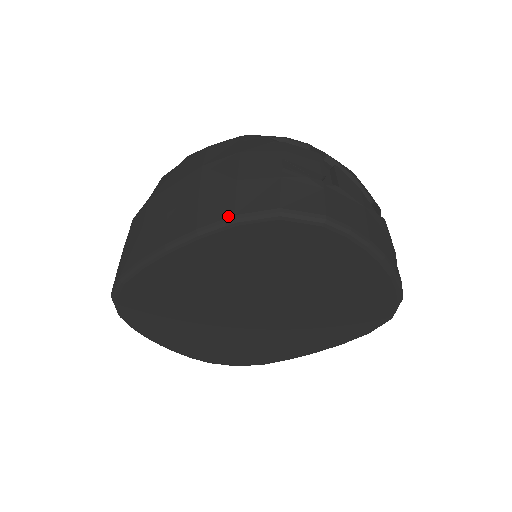
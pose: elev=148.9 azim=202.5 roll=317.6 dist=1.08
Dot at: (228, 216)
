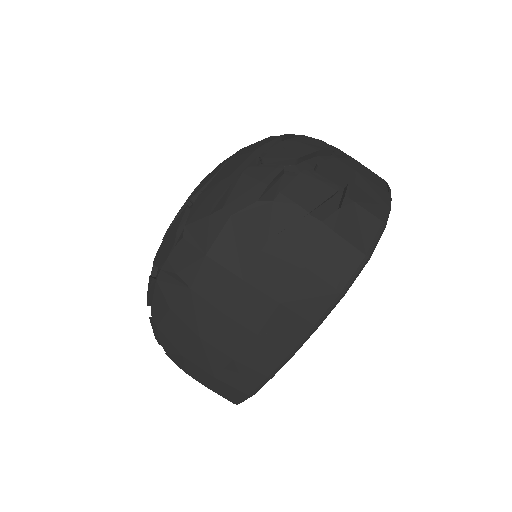
Dot at: (336, 297)
